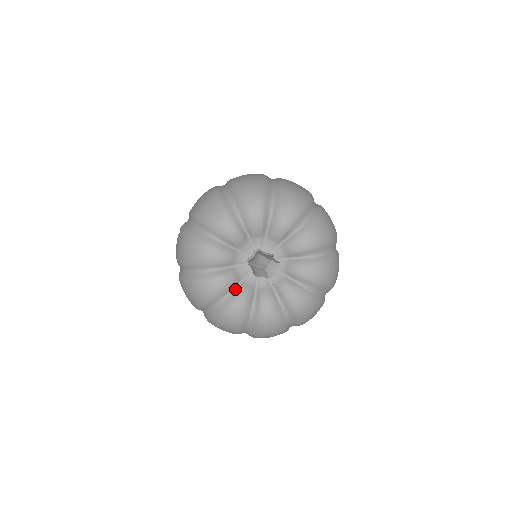
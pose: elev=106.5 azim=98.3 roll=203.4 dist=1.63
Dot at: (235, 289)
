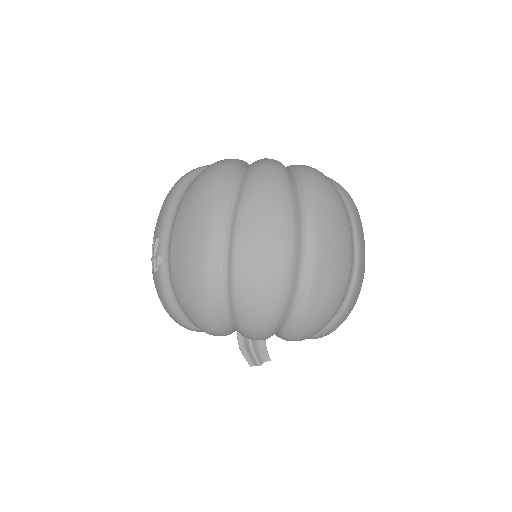
Dot at: occluded
